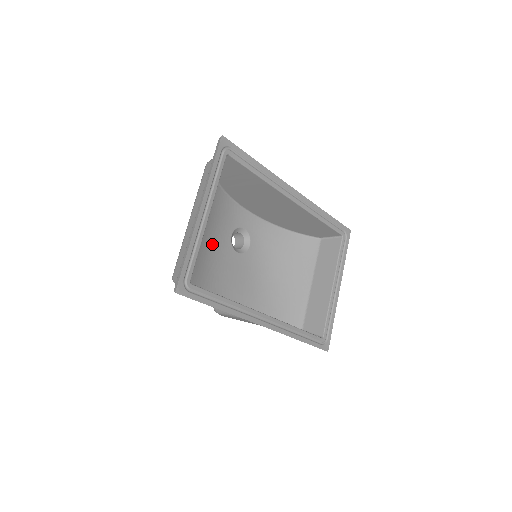
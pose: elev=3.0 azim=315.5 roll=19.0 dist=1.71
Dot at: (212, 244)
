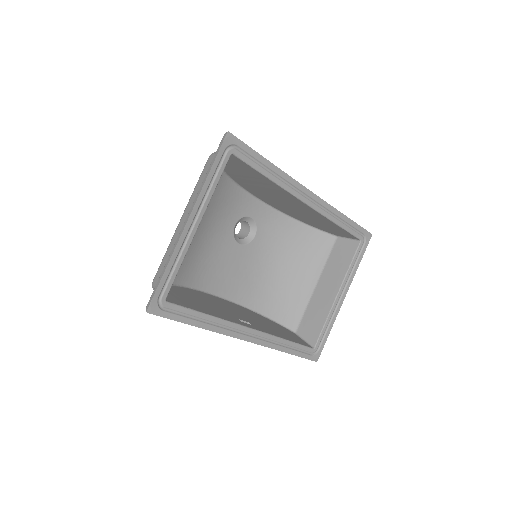
Dot at: (209, 237)
